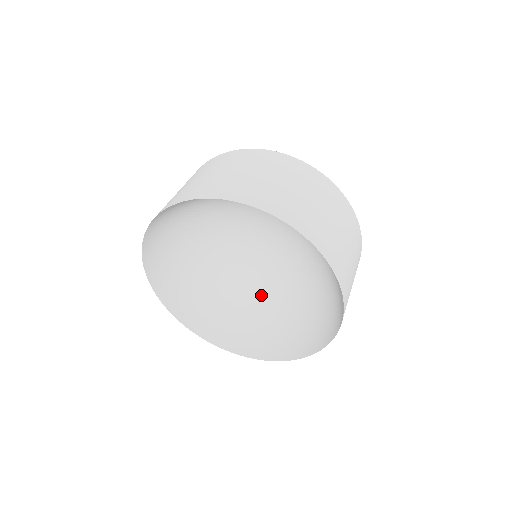
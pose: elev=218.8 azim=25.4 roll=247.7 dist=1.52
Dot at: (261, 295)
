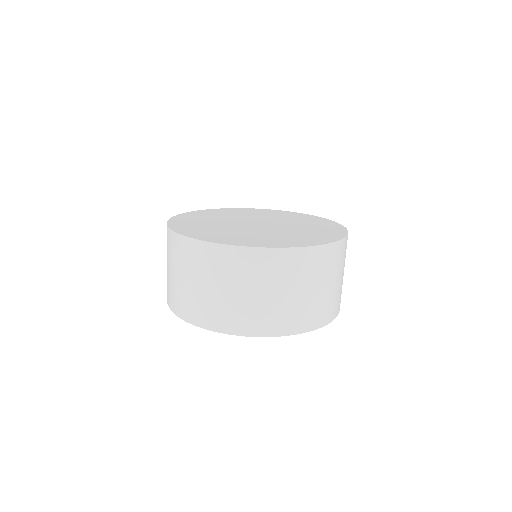
Dot at: occluded
